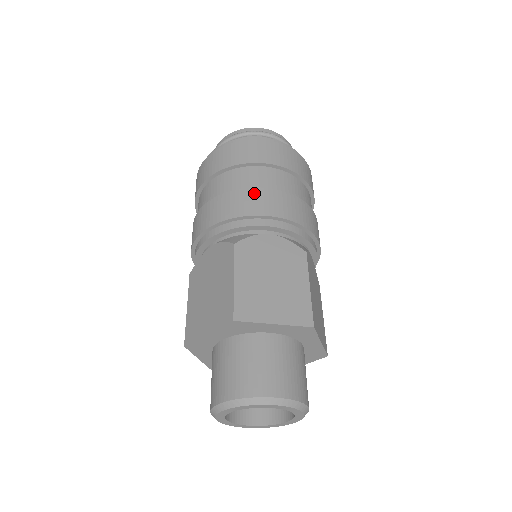
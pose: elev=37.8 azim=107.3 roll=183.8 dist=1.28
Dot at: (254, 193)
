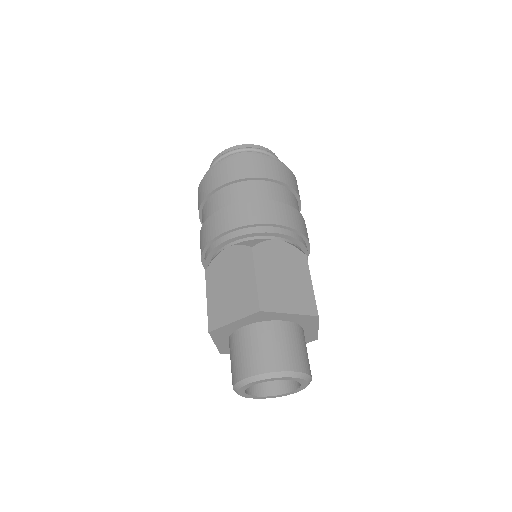
Dot at: (263, 204)
